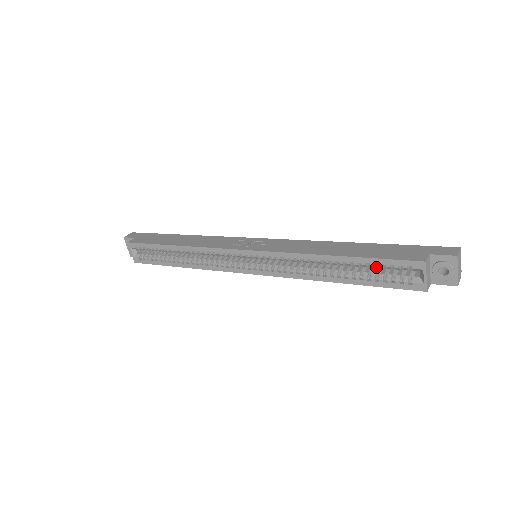
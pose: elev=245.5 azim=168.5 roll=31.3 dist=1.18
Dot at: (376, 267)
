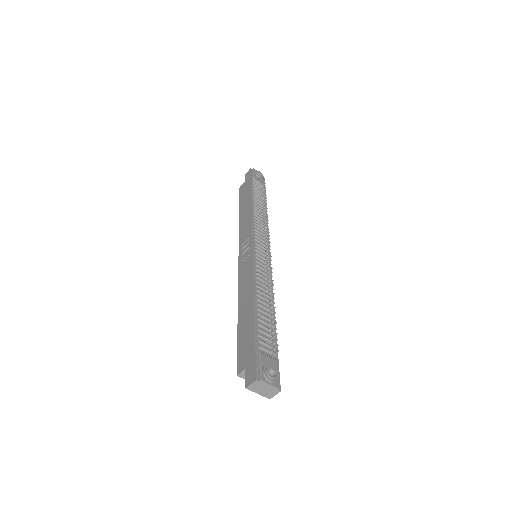
Dot at: occluded
